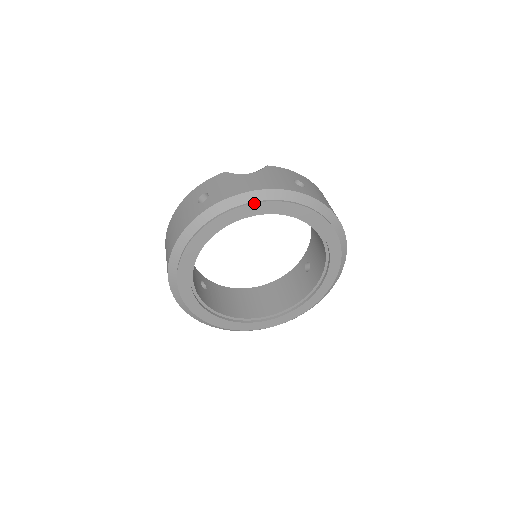
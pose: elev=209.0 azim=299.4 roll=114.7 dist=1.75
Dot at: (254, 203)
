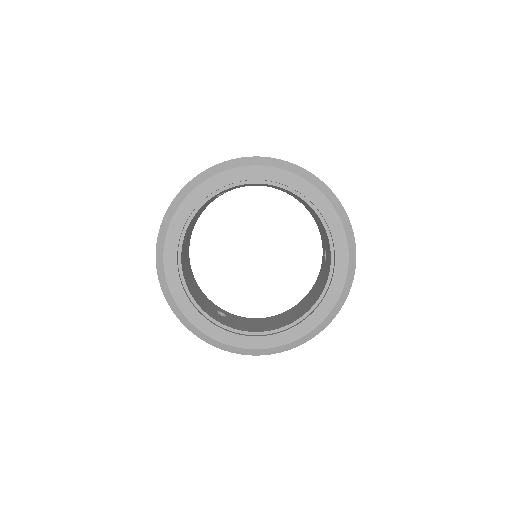
Dot at: (206, 180)
